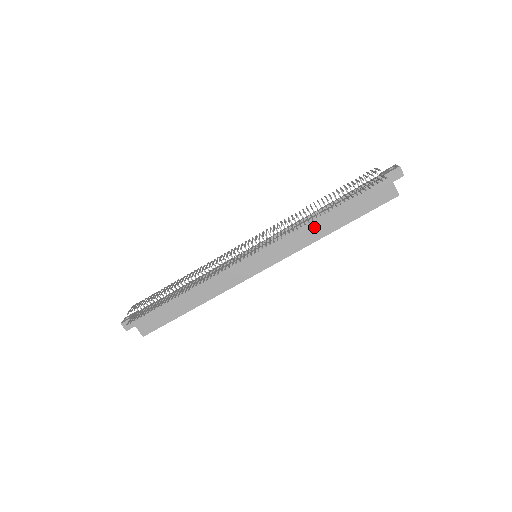
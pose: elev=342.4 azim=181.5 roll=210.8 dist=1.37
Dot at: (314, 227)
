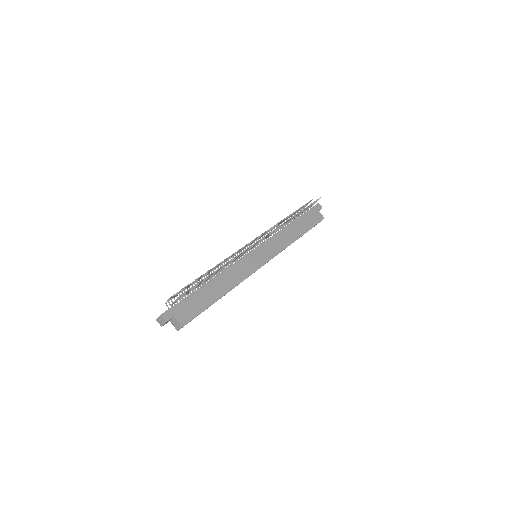
Dot at: (287, 234)
